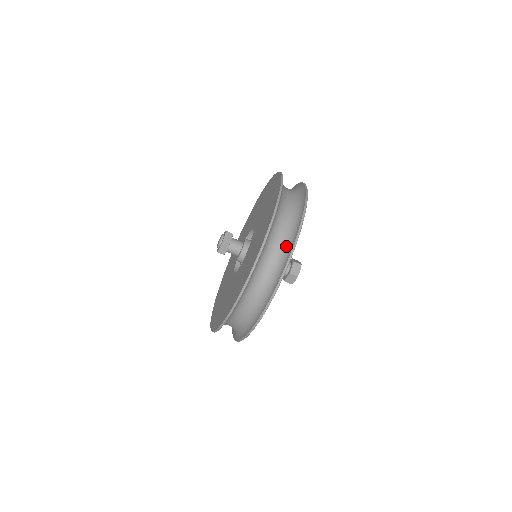
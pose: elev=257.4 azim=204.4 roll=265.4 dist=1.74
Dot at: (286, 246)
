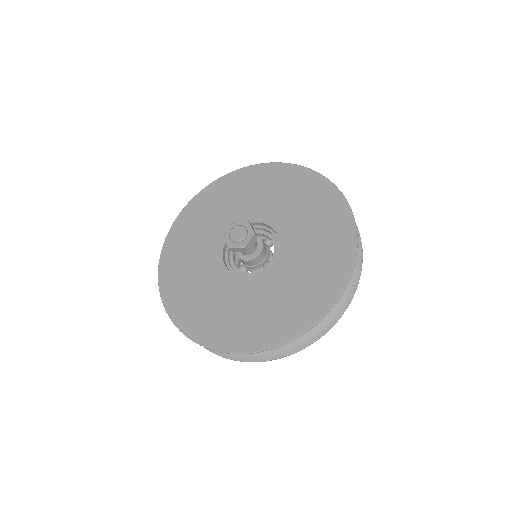
Dot at: occluded
